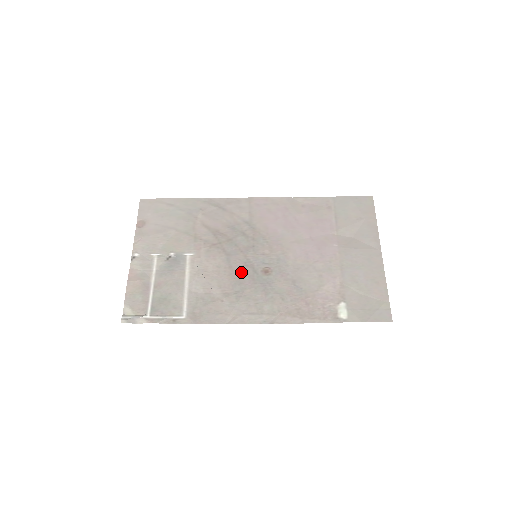
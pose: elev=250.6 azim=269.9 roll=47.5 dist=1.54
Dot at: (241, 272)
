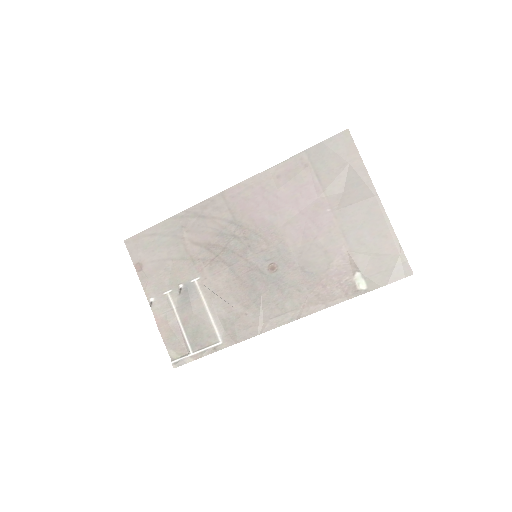
Dot at: (250, 279)
